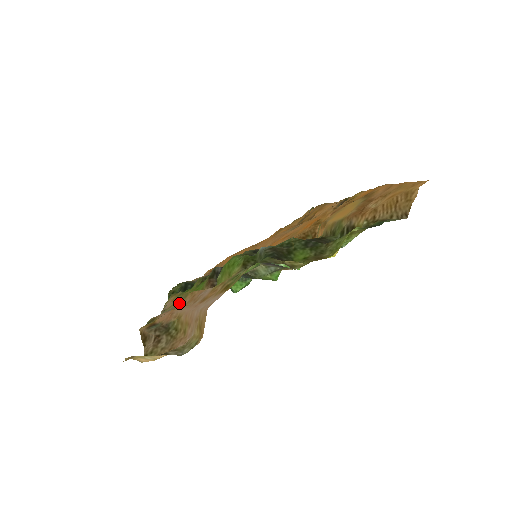
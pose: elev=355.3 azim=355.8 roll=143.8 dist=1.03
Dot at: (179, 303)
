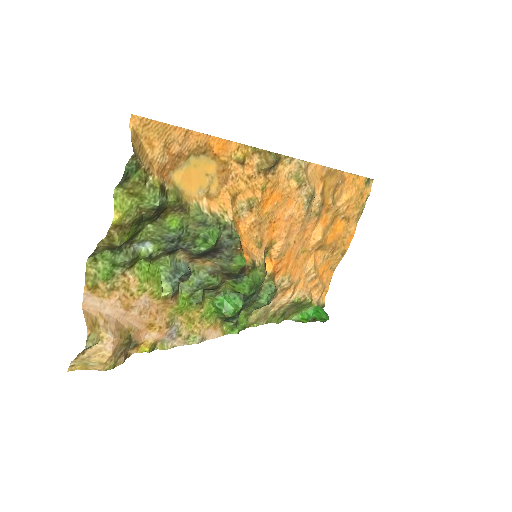
Dot at: (169, 323)
